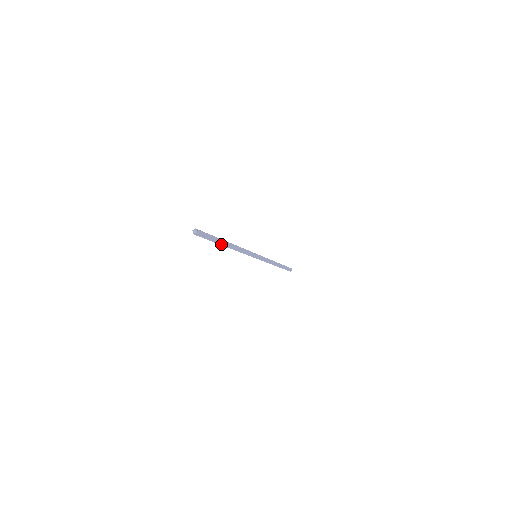
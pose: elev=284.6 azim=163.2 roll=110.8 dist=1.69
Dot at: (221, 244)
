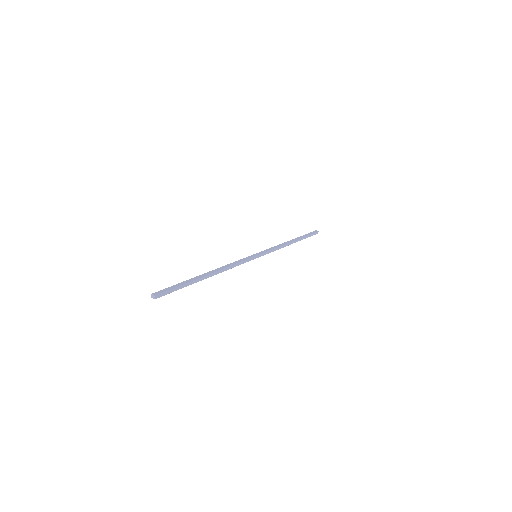
Dot at: occluded
